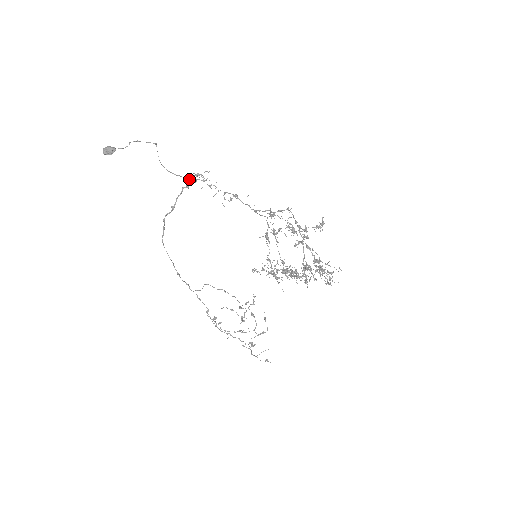
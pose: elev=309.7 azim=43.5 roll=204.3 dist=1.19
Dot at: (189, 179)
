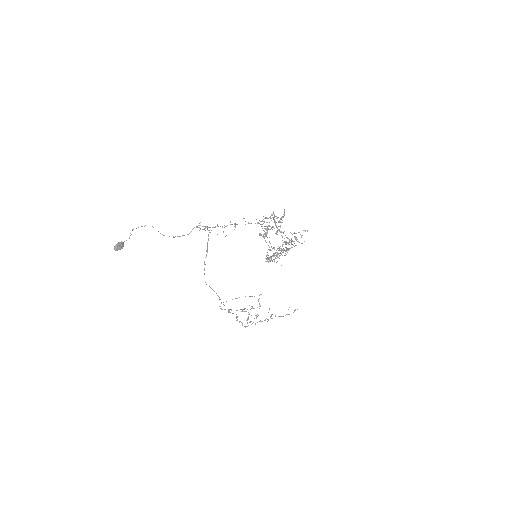
Dot at: (203, 229)
